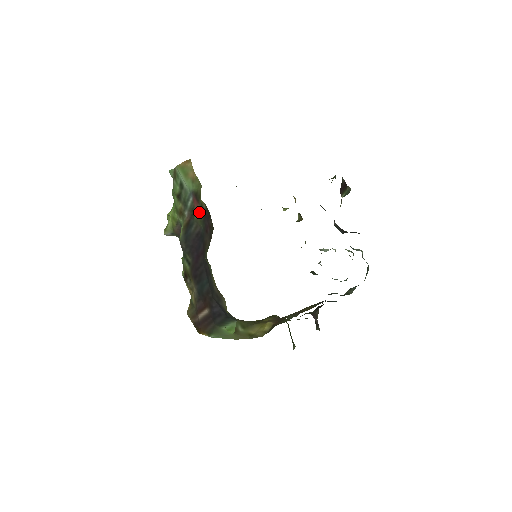
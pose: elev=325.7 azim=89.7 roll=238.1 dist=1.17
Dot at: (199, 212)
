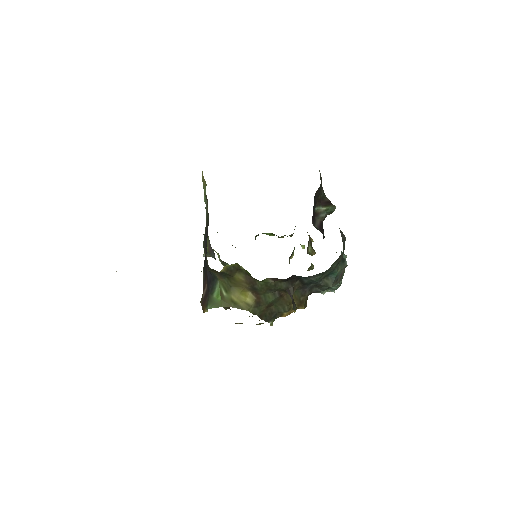
Dot at: occluded
